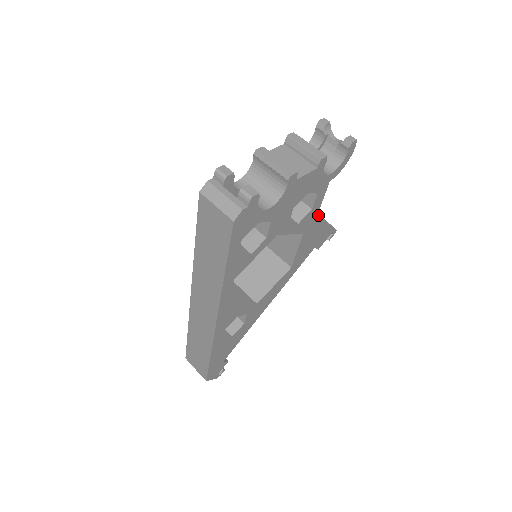
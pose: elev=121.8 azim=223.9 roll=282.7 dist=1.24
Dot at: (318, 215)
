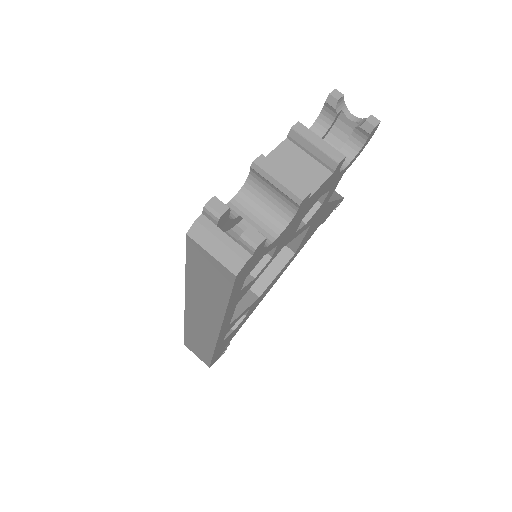
Dot at: (327, 203)
